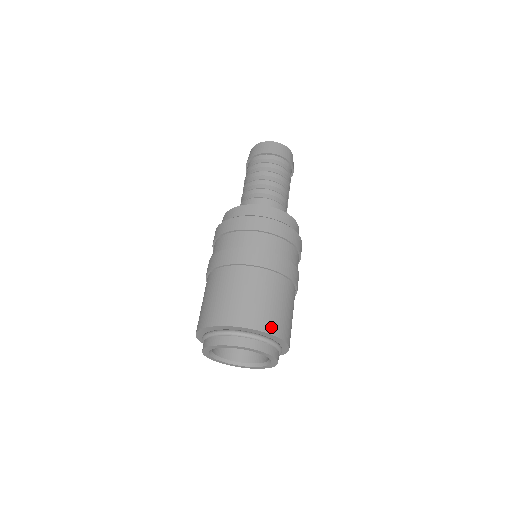
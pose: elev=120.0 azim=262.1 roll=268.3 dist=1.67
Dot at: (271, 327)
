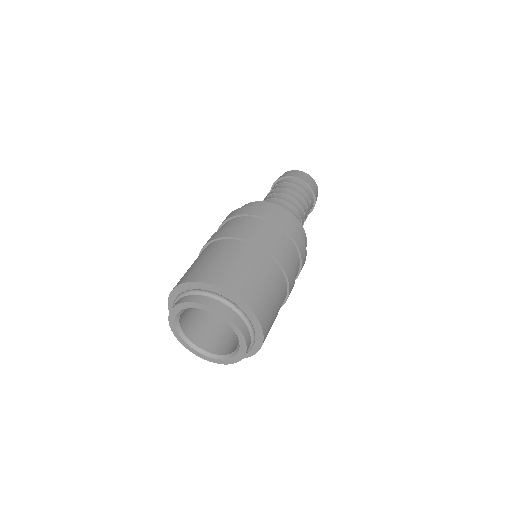
Dot at: (256, 307)
